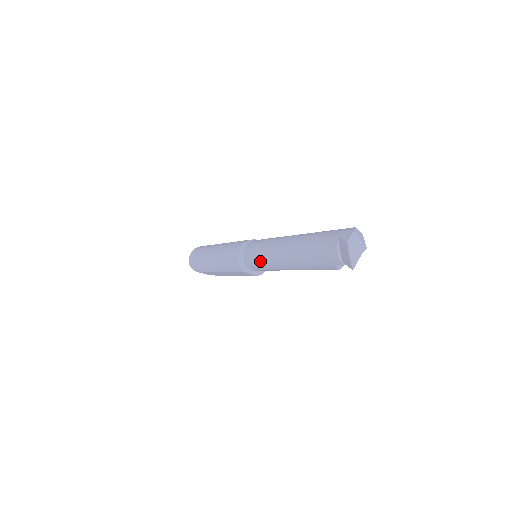
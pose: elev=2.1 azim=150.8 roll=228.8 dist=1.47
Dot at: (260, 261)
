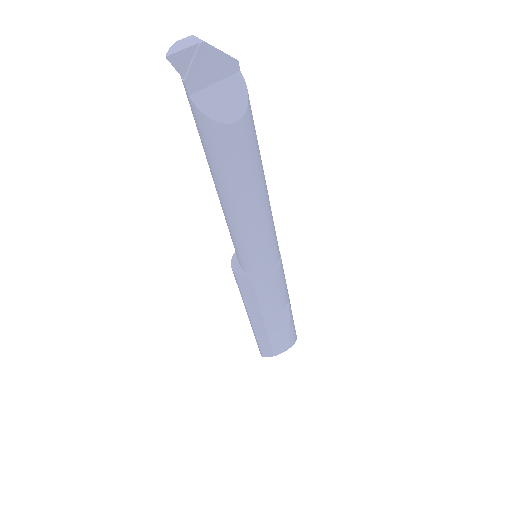
Dot at: occluded
